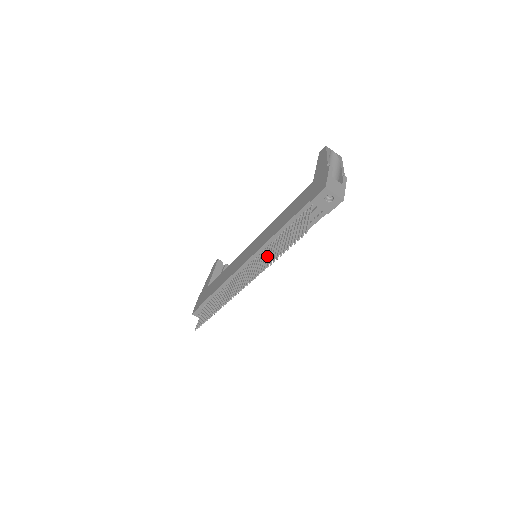
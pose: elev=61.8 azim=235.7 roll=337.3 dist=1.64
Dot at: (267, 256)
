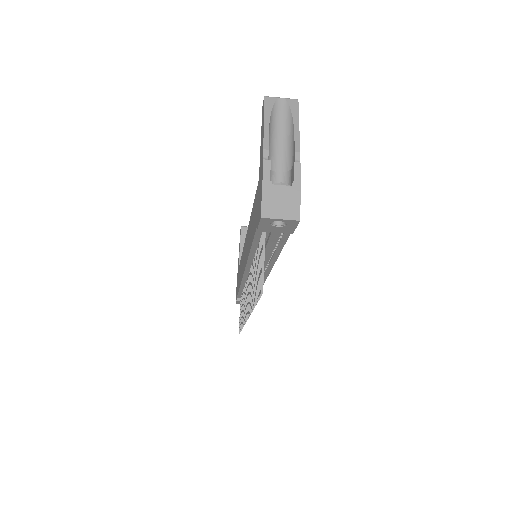
Dot at: (251, 286)
